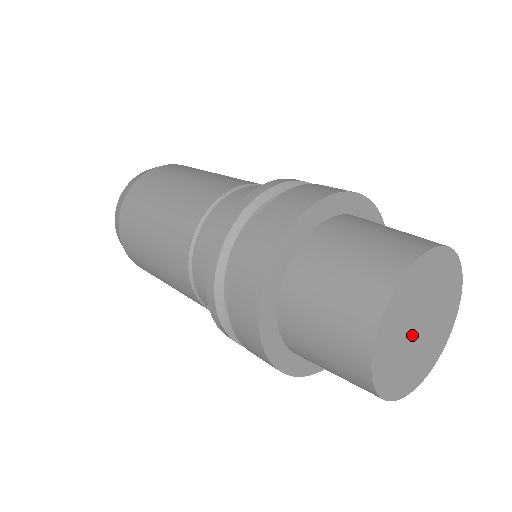
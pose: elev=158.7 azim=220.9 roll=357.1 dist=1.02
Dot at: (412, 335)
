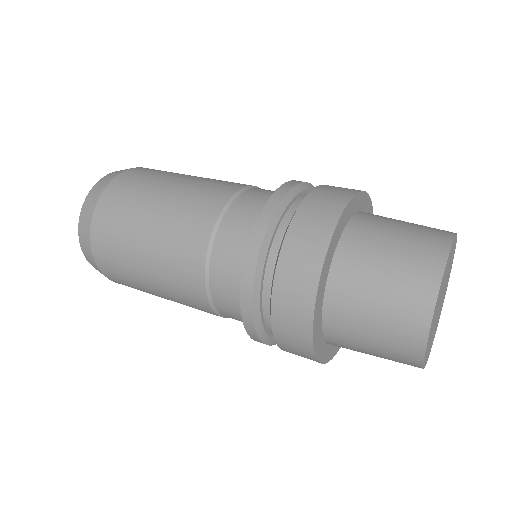
Dot at: (438, 310)
